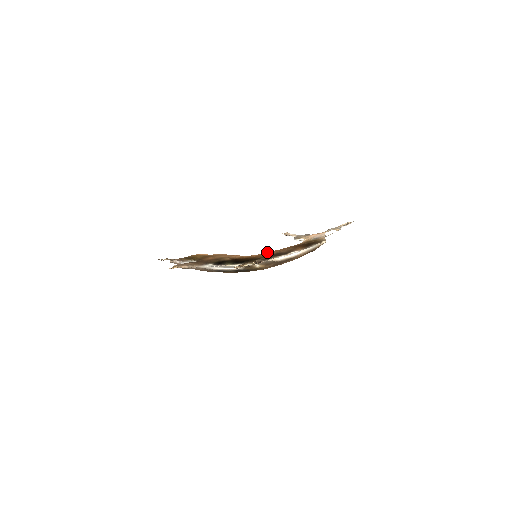
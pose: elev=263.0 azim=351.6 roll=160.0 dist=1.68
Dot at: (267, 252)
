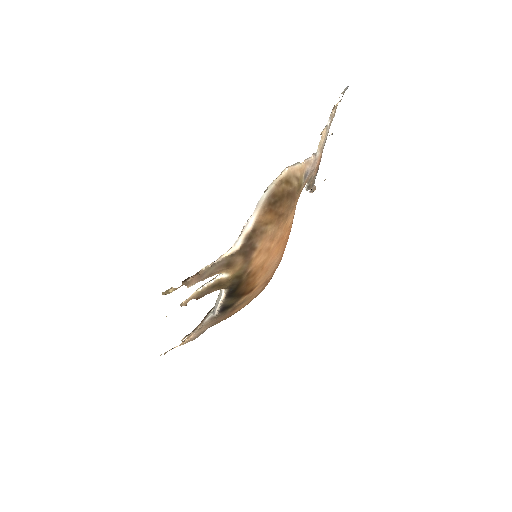
Dot at: occluded
